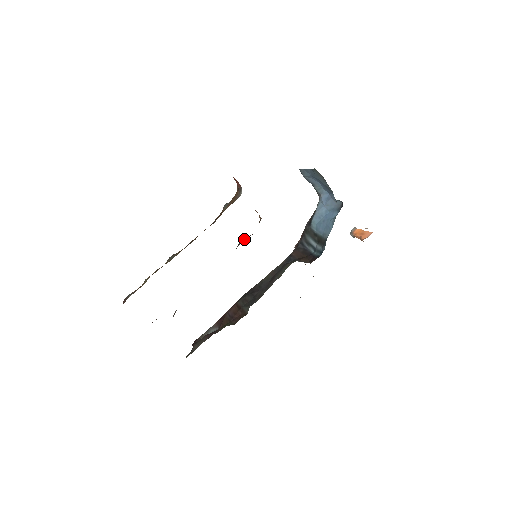
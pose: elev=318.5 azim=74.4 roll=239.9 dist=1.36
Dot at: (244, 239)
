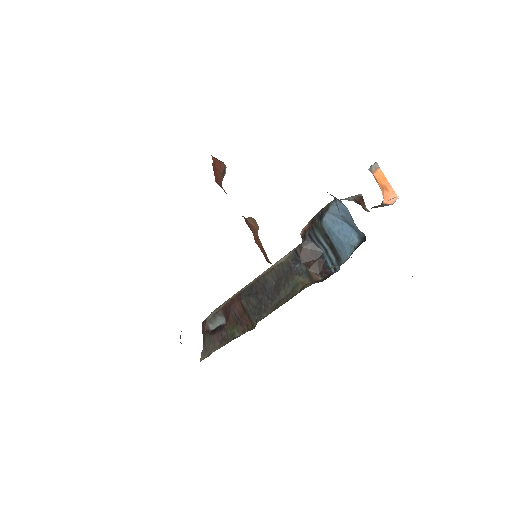
Dot at: occluded
